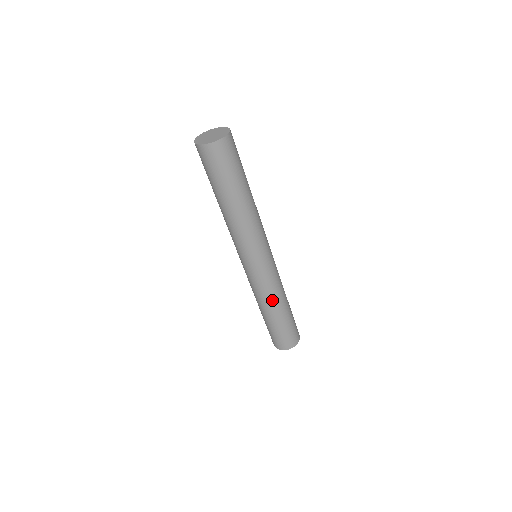
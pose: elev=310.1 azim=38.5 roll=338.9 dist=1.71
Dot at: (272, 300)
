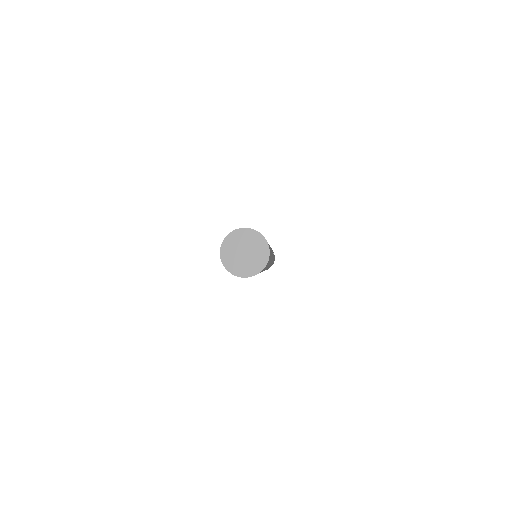
Dot at: occluded
